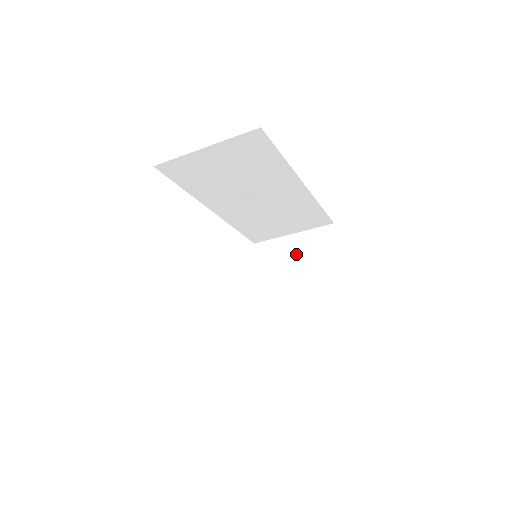
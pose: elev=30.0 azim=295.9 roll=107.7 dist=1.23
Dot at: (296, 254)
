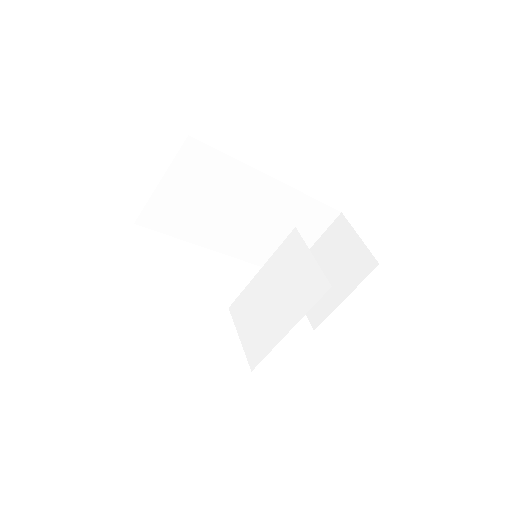
Dot at: (323, 259)
